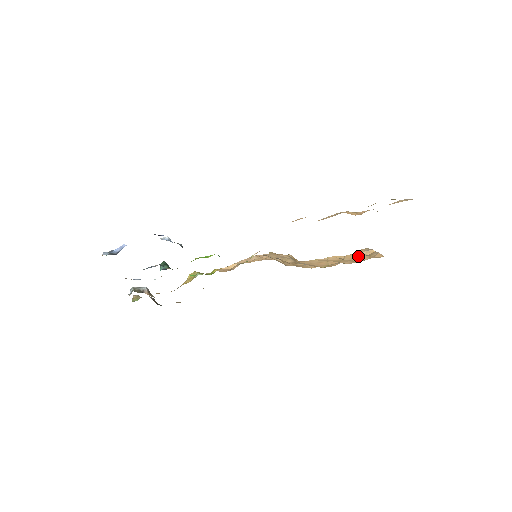
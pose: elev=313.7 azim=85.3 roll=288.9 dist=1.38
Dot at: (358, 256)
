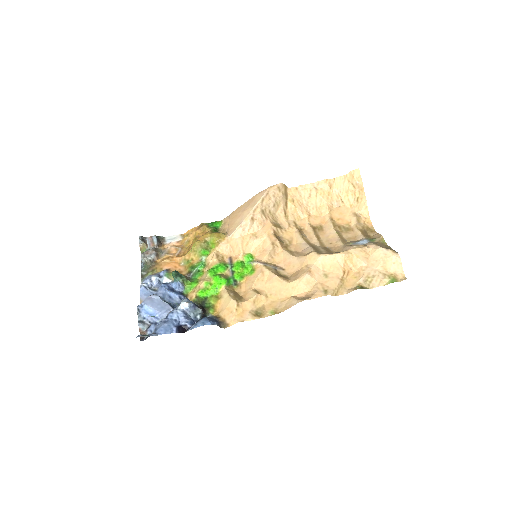
Dot at: (347, 187)
